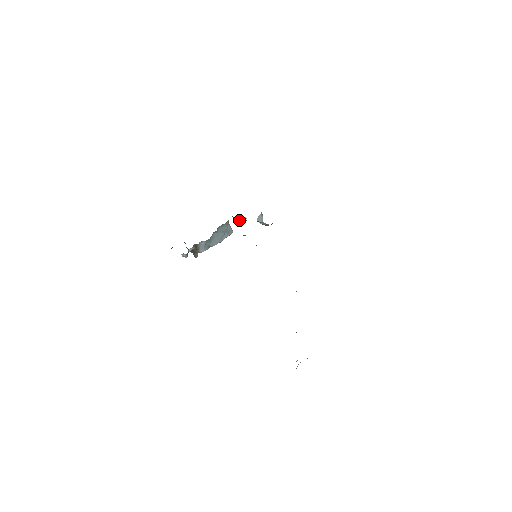
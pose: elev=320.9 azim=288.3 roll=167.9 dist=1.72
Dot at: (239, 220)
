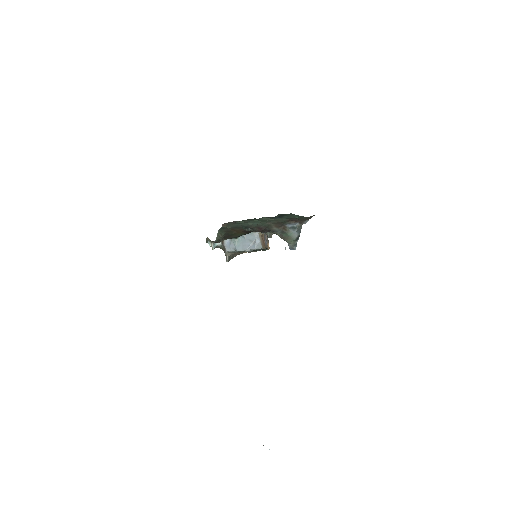
Dot at: (267, 234)
